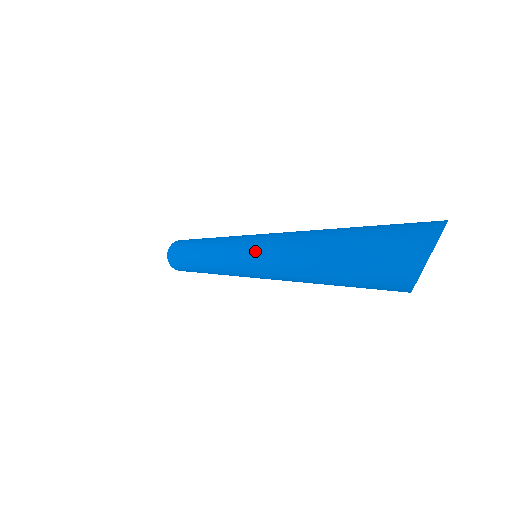
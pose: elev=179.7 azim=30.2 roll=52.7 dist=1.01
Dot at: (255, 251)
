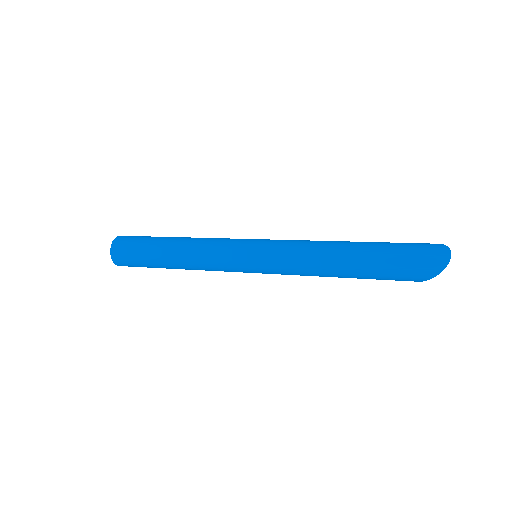
Dot at: (277, 256)
